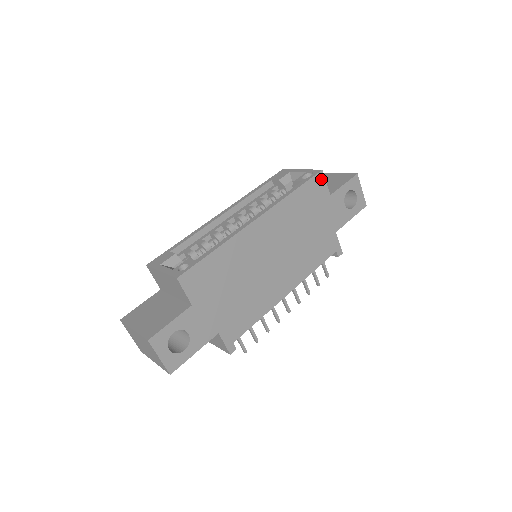
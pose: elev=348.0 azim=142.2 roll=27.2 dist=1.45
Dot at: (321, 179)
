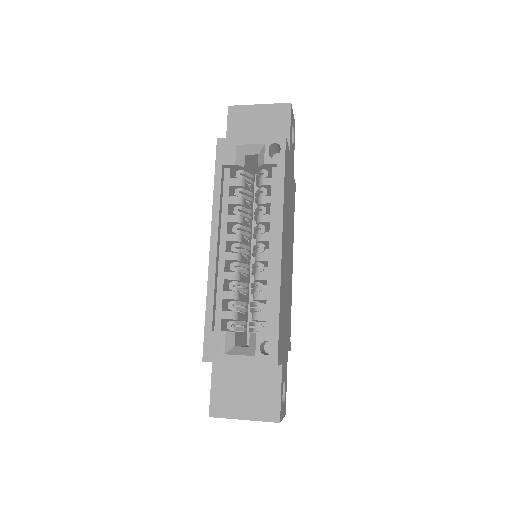
Dot at: (286, 146)
